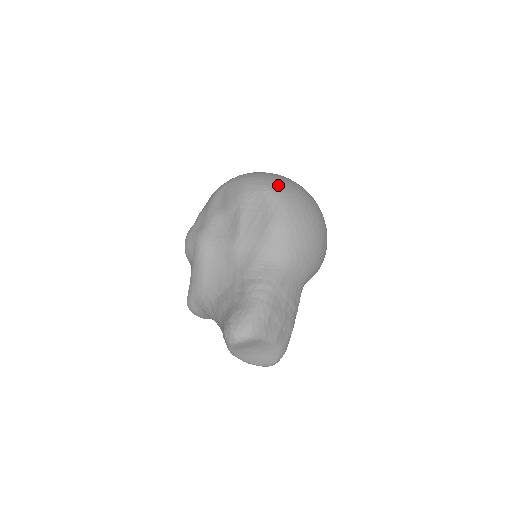
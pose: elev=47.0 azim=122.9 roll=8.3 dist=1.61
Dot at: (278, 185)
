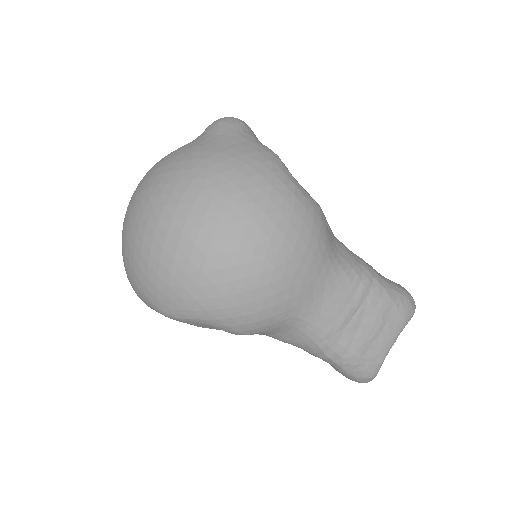
Dot at: (165, 300)
